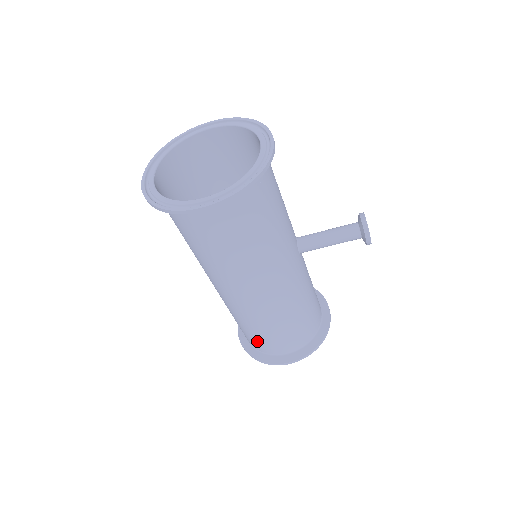
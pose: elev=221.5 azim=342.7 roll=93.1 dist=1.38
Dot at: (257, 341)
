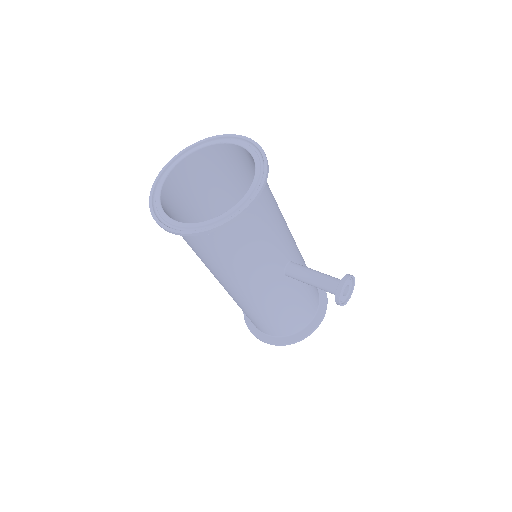
Dot at: occluded
